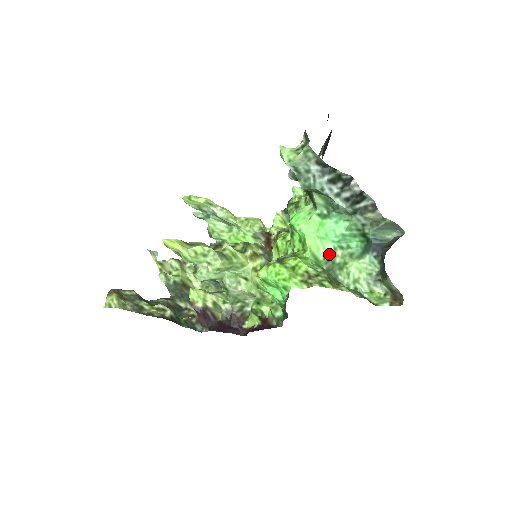
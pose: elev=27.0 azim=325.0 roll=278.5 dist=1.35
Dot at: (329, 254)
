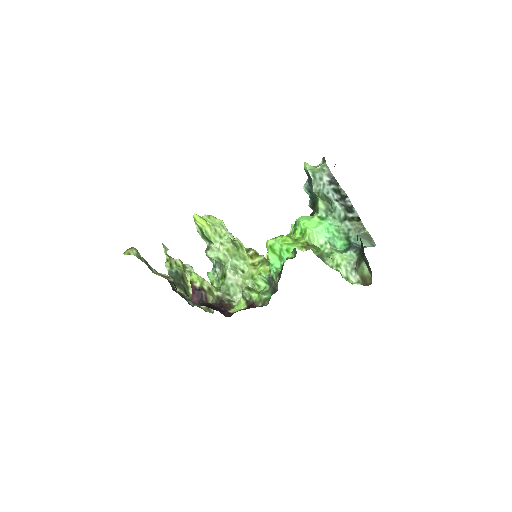
Dot at: (320, 246)
